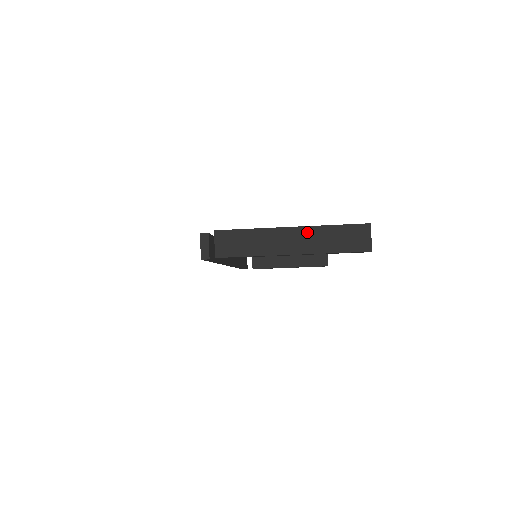
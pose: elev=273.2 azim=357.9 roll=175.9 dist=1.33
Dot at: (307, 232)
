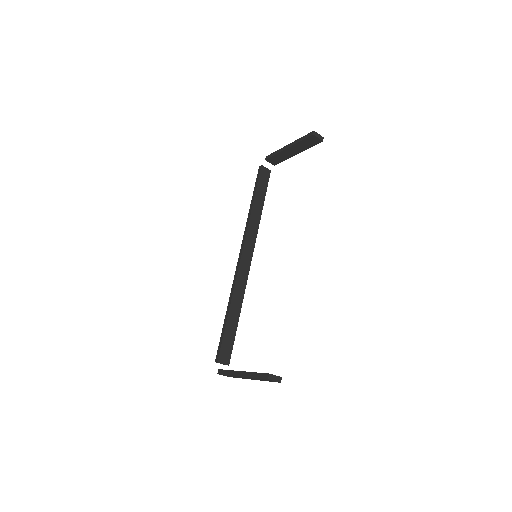
Dot at: occluded
